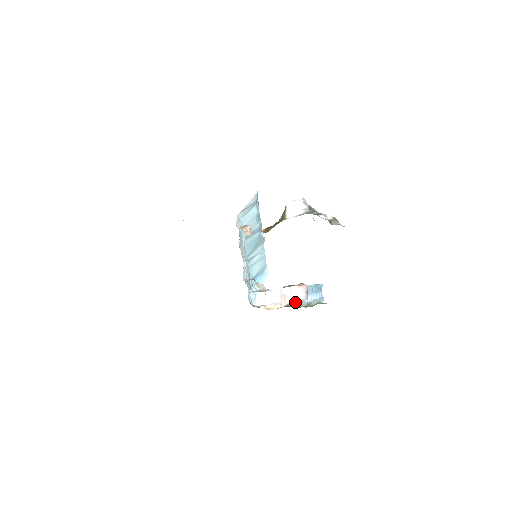
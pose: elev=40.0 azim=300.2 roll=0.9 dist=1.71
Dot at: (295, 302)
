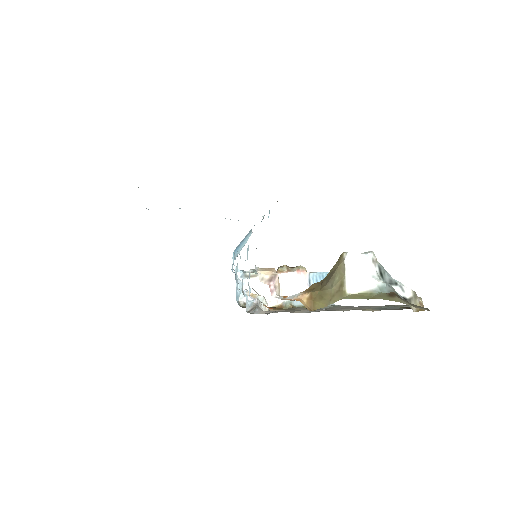
Dot at: occluded
